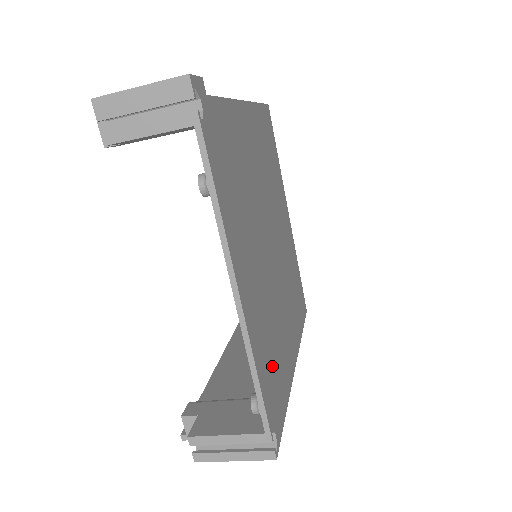
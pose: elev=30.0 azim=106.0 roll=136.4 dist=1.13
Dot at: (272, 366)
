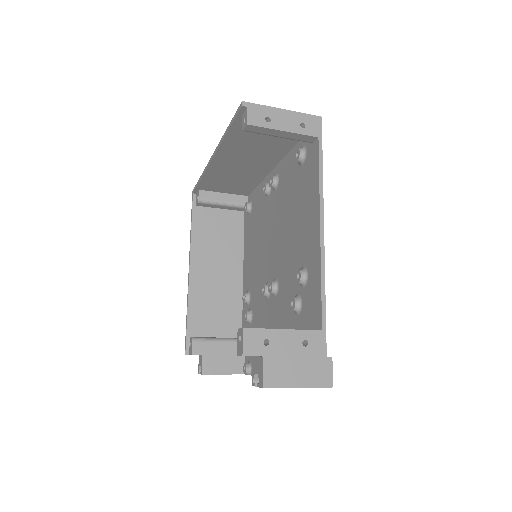
Dot at: occluded
